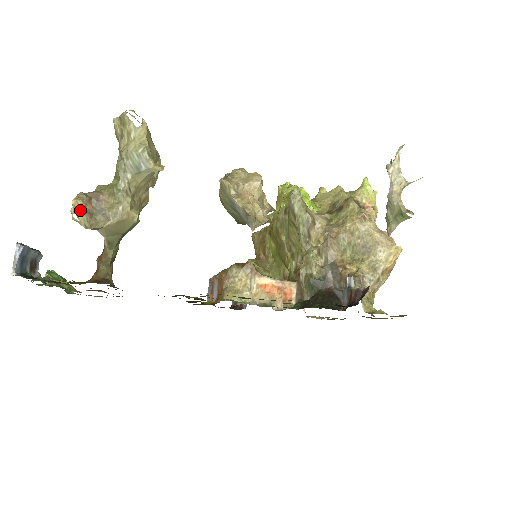
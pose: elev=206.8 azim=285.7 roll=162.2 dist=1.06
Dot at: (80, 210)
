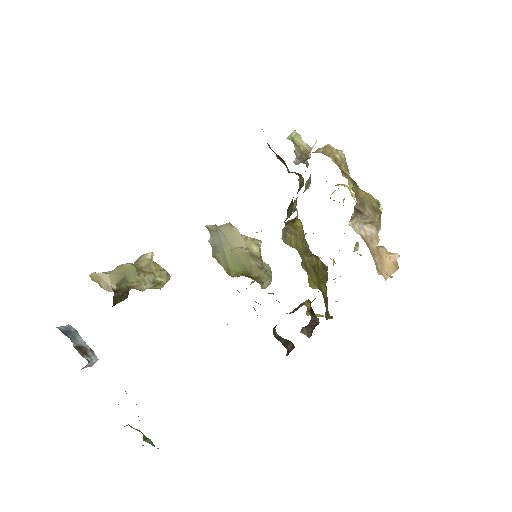
Dot at: occluded
